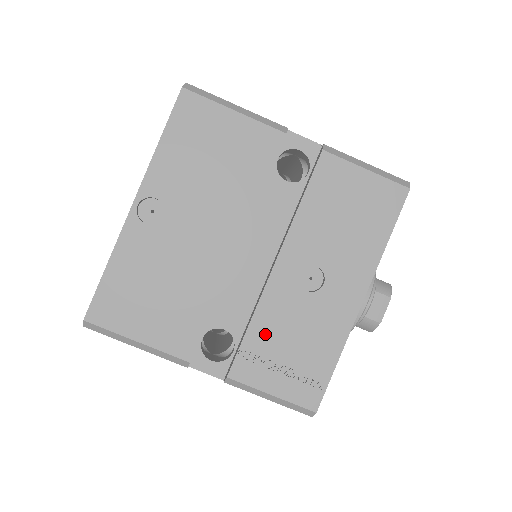
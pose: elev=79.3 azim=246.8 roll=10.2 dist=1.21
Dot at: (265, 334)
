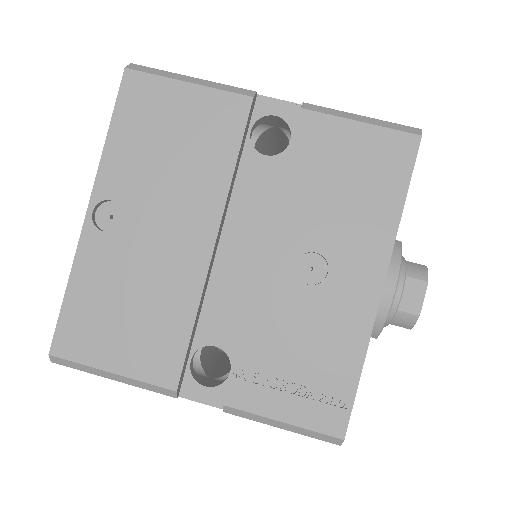
Dot at: (263, 345)
